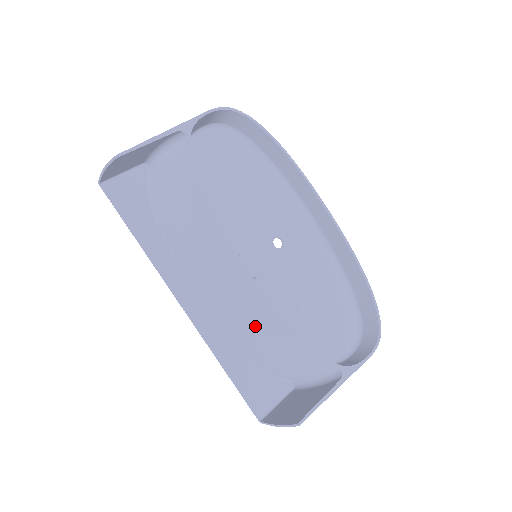
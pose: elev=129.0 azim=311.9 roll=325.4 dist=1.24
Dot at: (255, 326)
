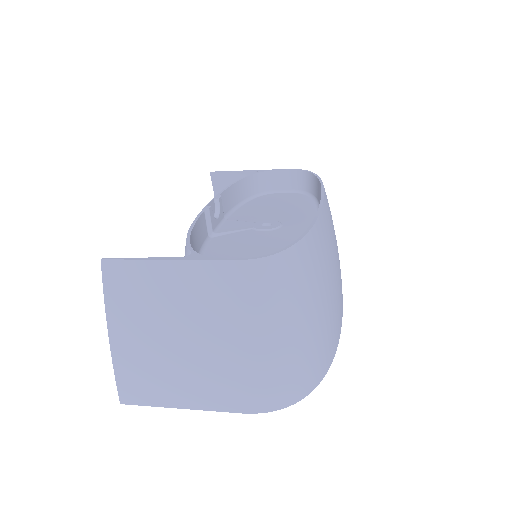
Dot at: occluded
